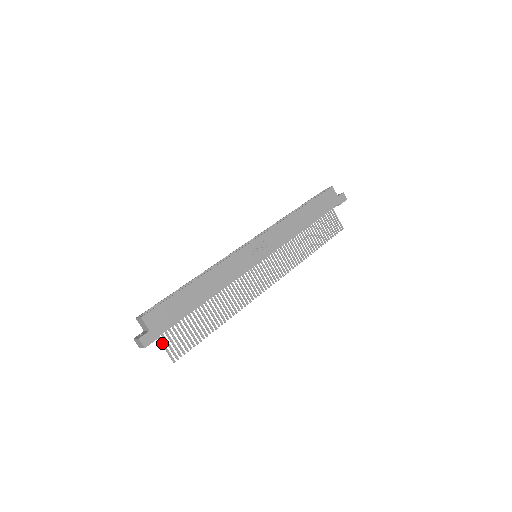
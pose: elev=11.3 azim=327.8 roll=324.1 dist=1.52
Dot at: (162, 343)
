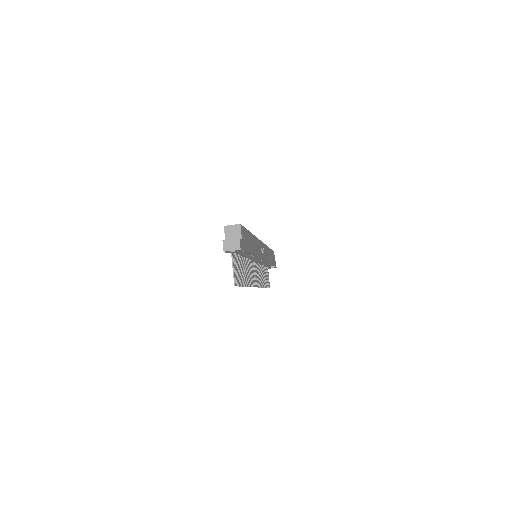
Dot at: (233, 262)
